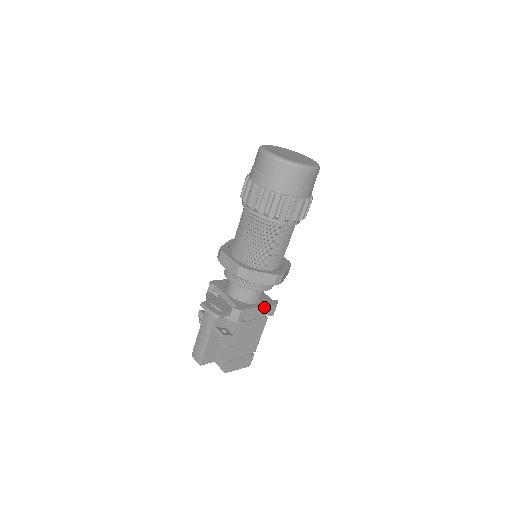
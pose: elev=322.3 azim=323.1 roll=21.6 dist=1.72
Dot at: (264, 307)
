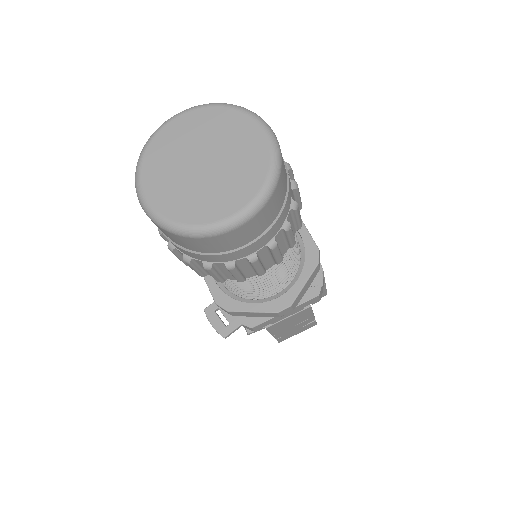
Dot at: occluded
